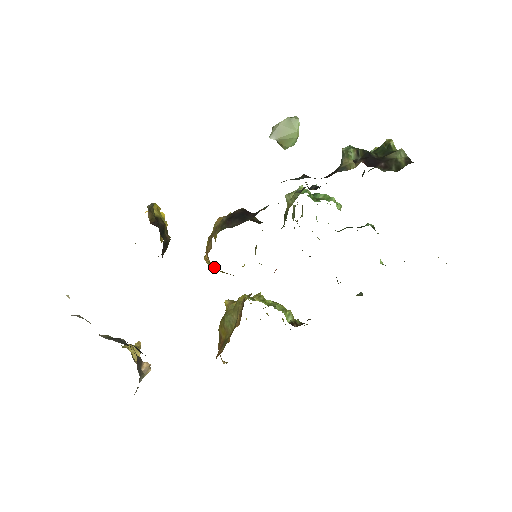
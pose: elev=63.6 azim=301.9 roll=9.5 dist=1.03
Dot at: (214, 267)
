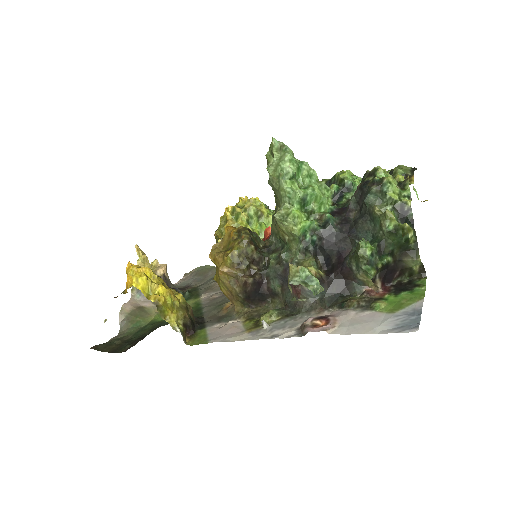
Dot at: occluded
